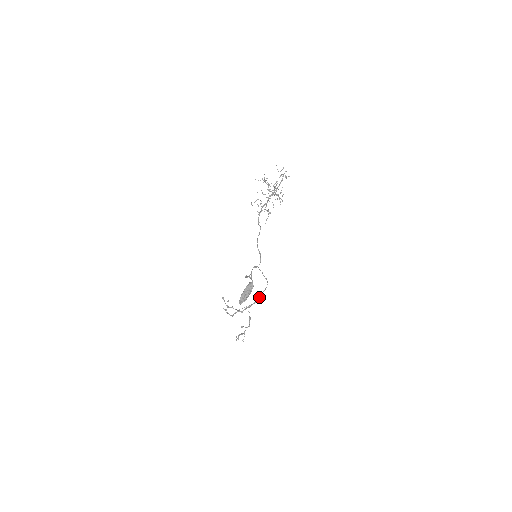
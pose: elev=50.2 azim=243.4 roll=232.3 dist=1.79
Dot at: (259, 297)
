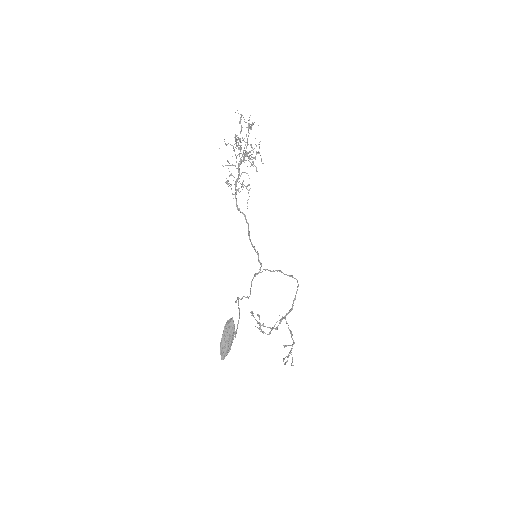
Dot at: (293, 301)
